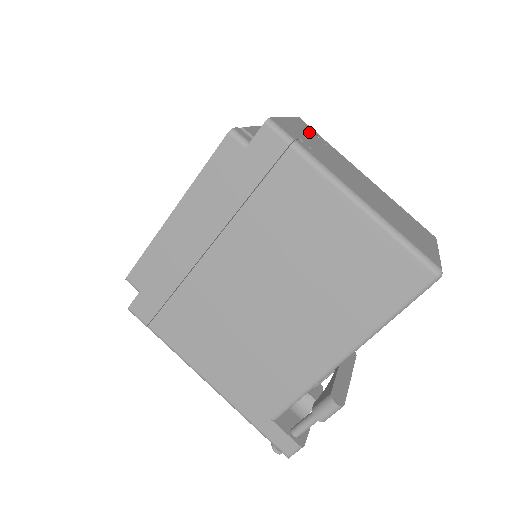
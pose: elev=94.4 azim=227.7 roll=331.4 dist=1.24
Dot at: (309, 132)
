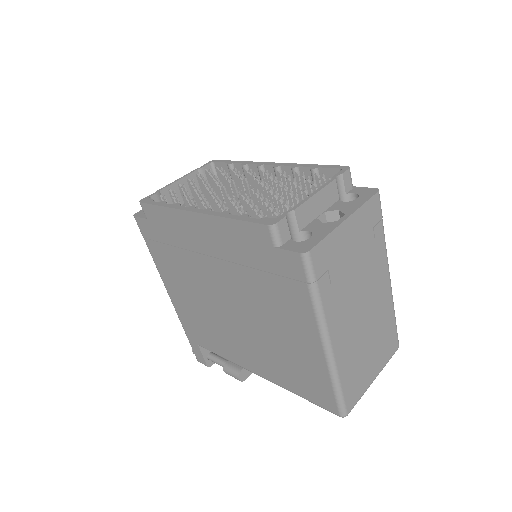
Dot at: (365, 229)
